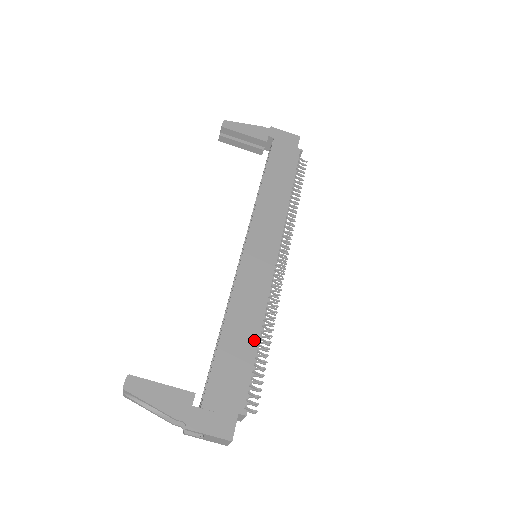
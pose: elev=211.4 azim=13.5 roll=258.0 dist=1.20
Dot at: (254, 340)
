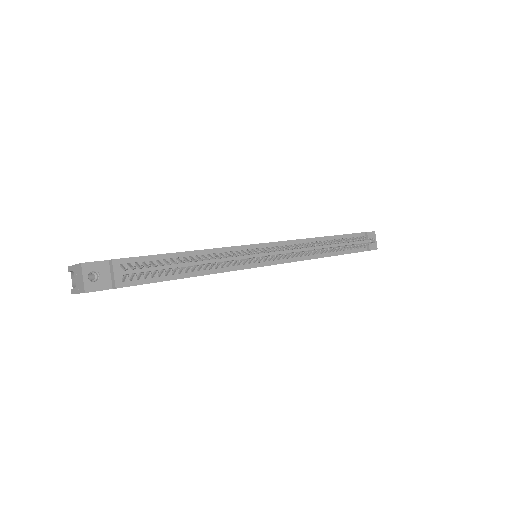
Dot at: (181, 252)
